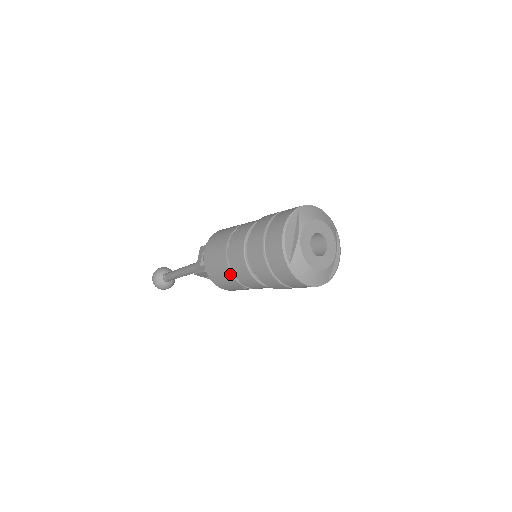
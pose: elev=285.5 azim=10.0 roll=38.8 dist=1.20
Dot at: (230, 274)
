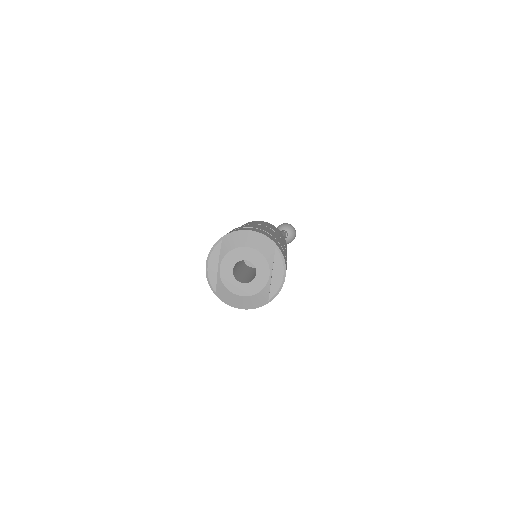
Dot at: occluded
